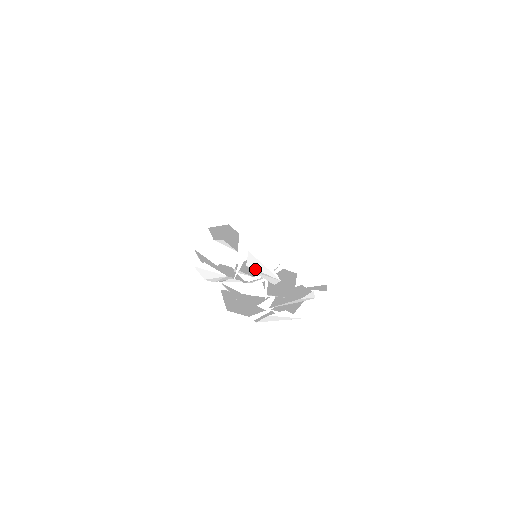
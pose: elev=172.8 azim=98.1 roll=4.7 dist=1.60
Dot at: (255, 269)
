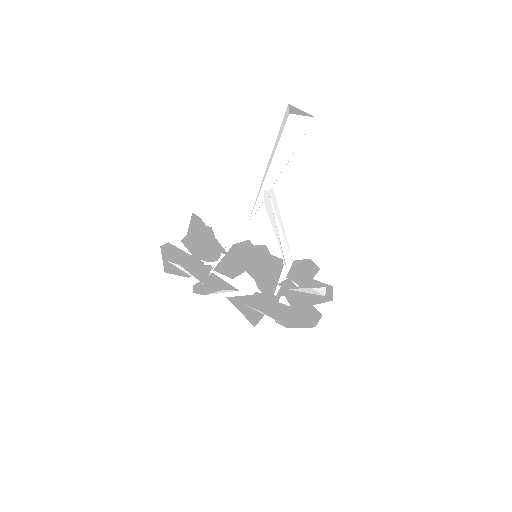
Dot at: occluded
